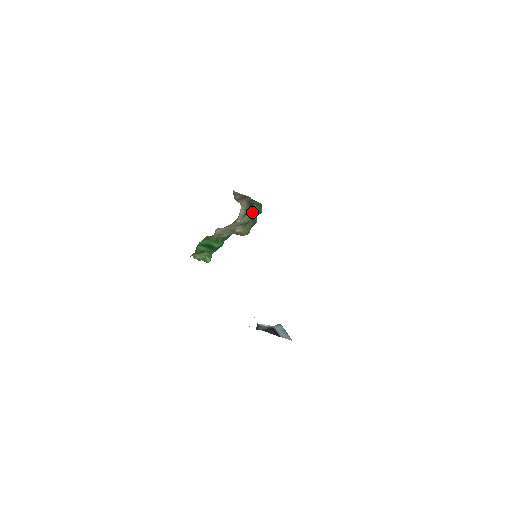
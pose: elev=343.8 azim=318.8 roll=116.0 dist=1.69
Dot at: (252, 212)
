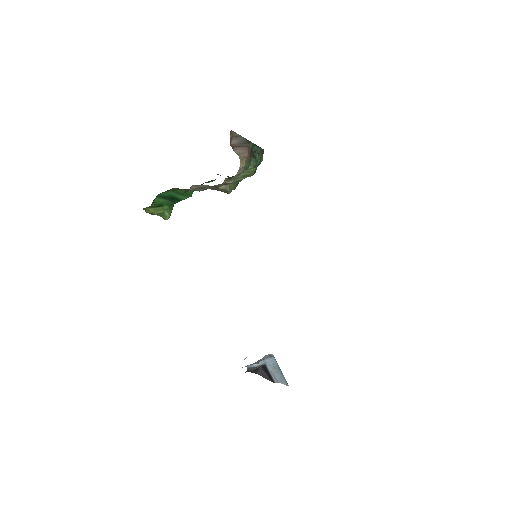
Dot at: (252, 168)
